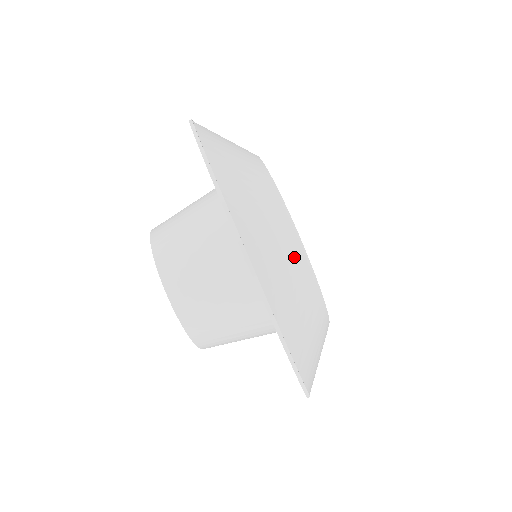
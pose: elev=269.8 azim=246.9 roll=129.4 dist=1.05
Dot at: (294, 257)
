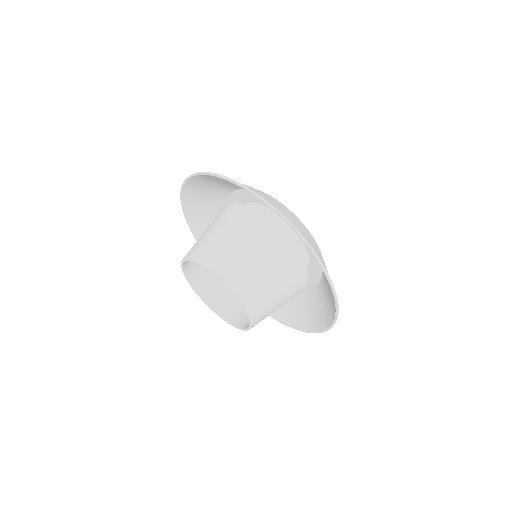
Dot at: (303, 227)
